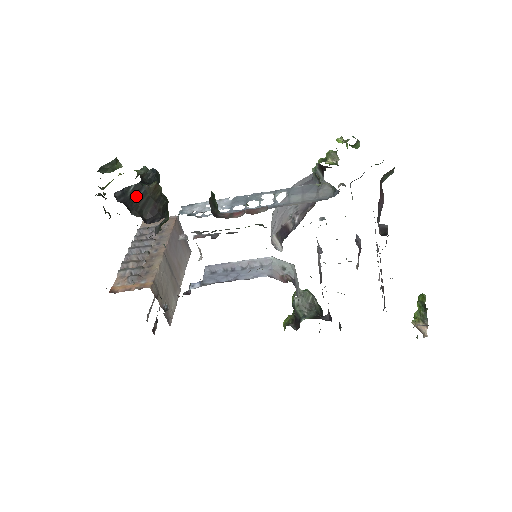
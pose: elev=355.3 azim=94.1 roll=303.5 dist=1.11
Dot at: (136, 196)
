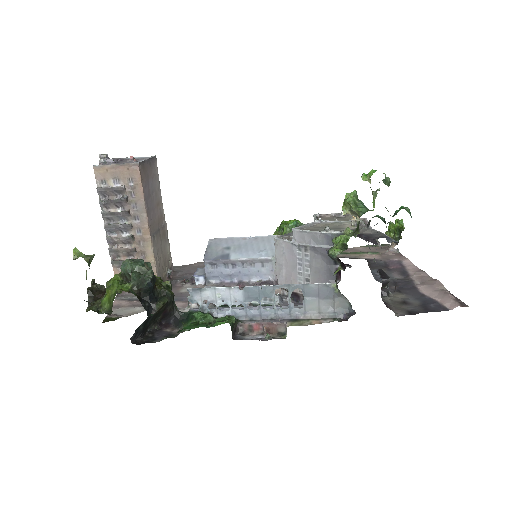
Dot at: (147, 322)
